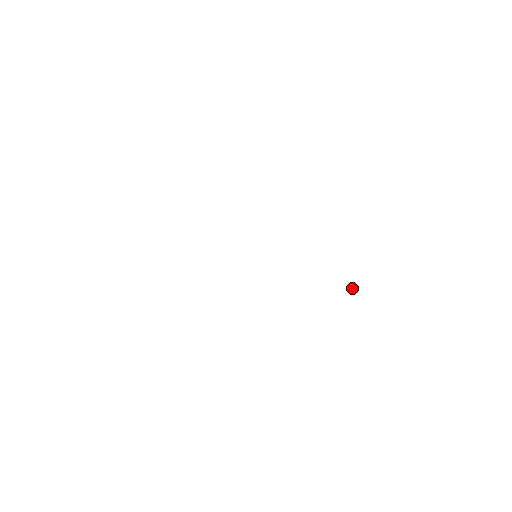
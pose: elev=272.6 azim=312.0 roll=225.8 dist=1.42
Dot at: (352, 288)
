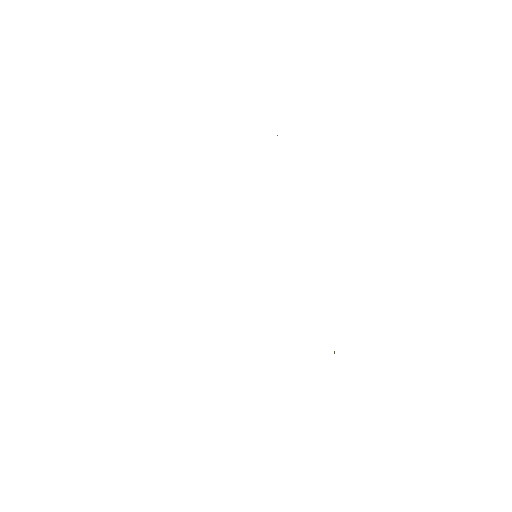
Dot at: occluded
